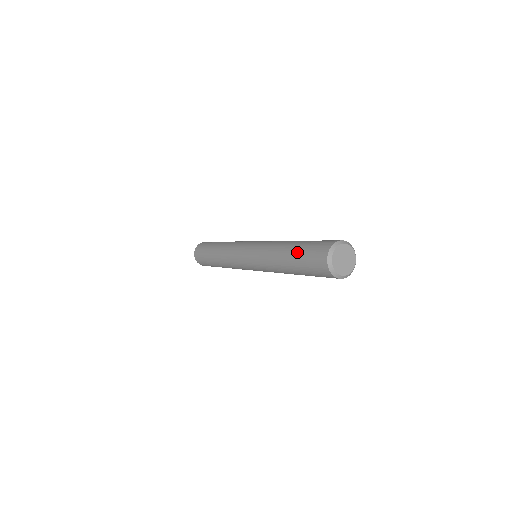
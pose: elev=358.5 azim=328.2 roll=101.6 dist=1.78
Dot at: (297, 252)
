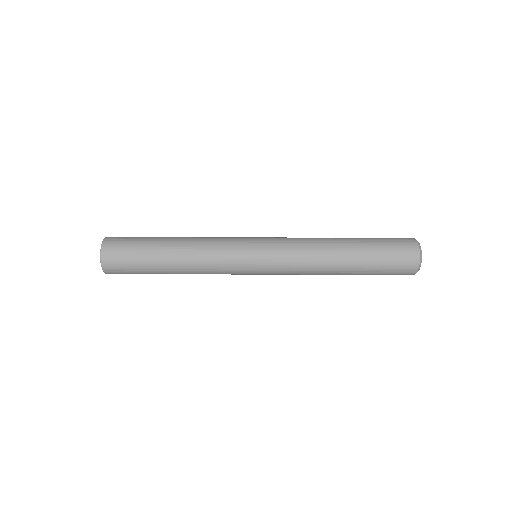
Dot at: (370, 256)
